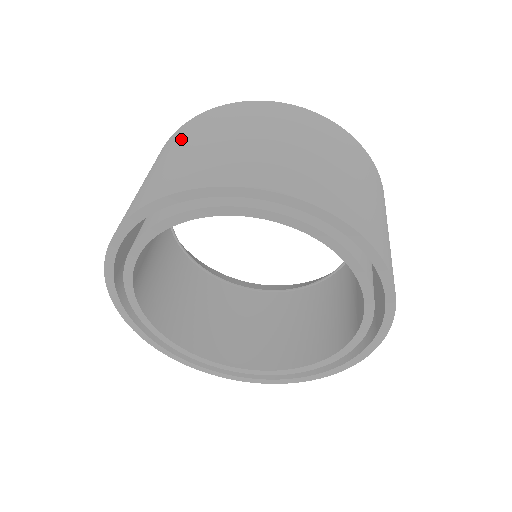
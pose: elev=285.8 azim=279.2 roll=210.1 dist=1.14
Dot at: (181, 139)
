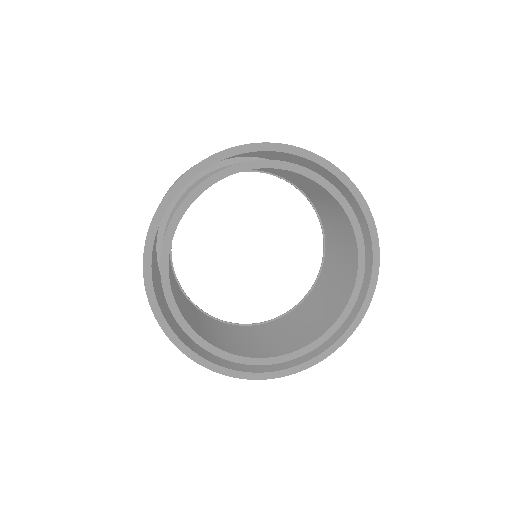
Dot at: occluded
